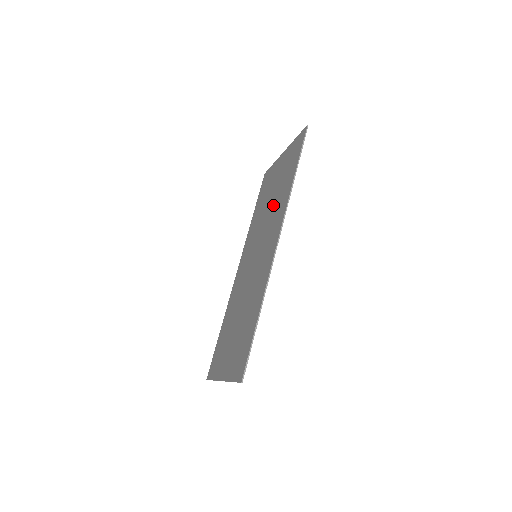
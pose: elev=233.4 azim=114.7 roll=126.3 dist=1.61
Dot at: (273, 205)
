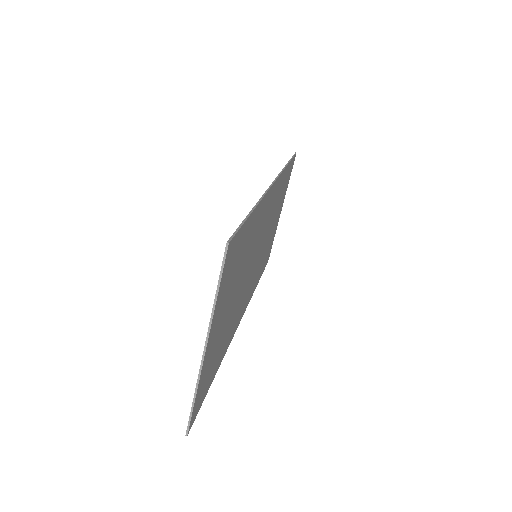
Dot at: occluded
